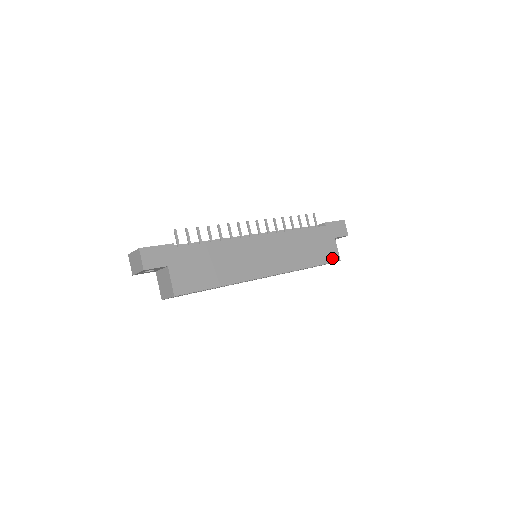
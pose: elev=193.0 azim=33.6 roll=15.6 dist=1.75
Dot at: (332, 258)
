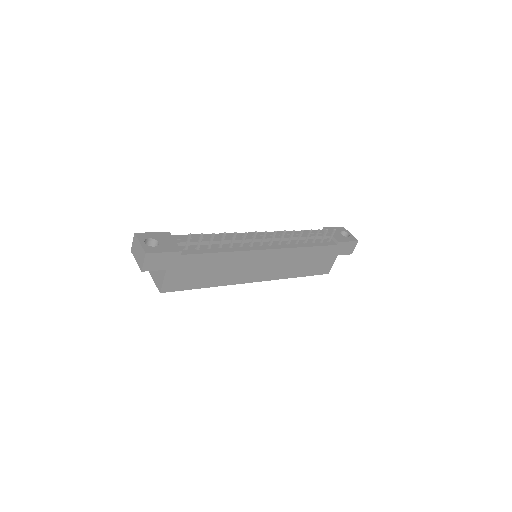
Dot at: (322, 271)
